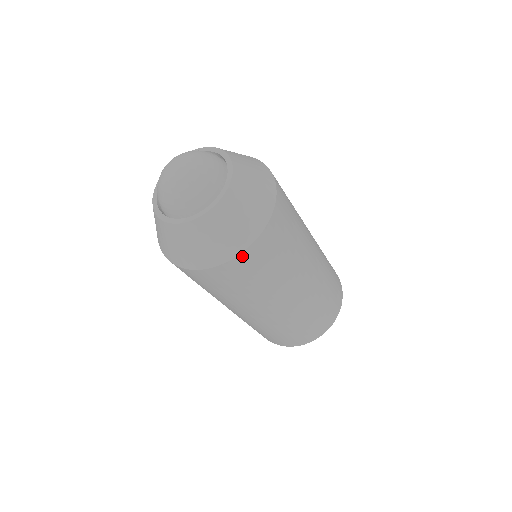
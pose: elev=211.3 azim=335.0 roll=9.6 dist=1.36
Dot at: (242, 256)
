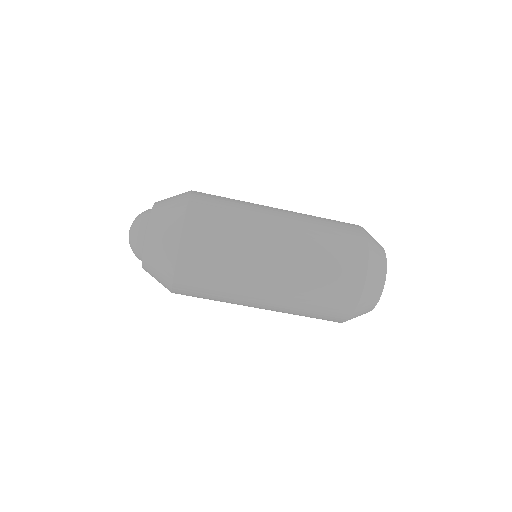
Dot at: (182, 251)
